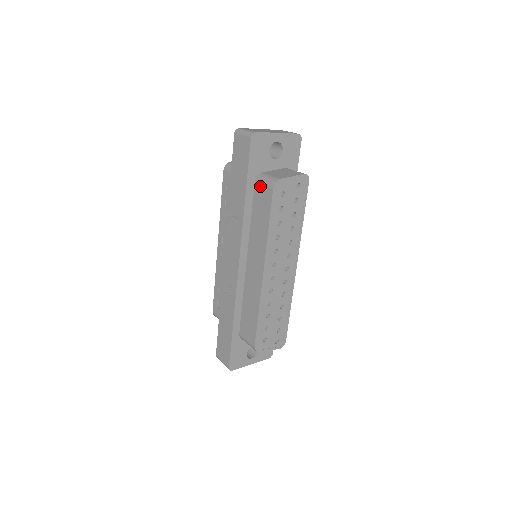
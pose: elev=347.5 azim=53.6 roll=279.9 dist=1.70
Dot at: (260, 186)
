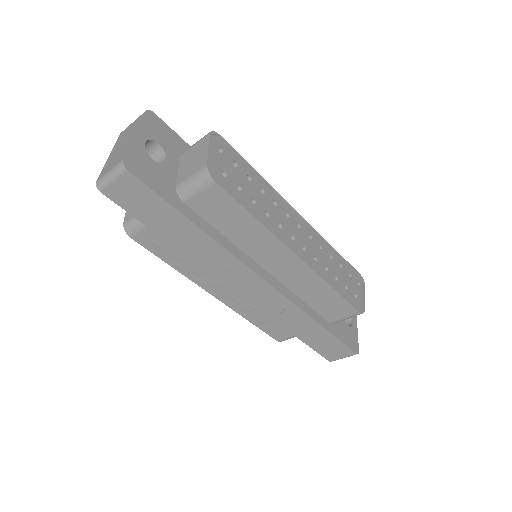
Dot at: (196, 198)
